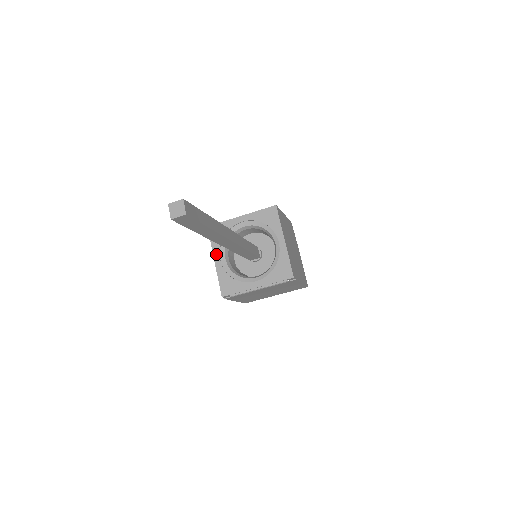
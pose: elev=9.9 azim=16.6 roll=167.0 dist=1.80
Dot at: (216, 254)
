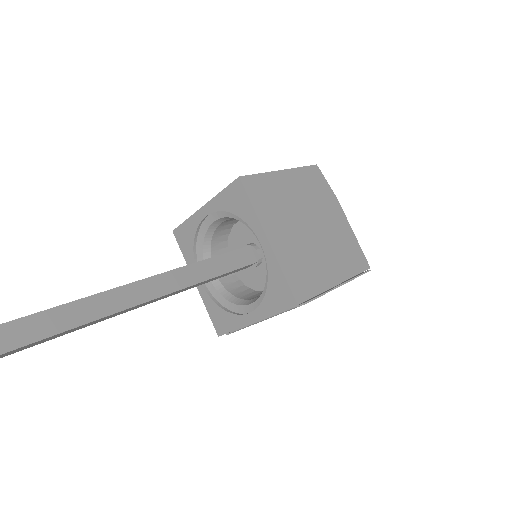
Dot at: occluded
